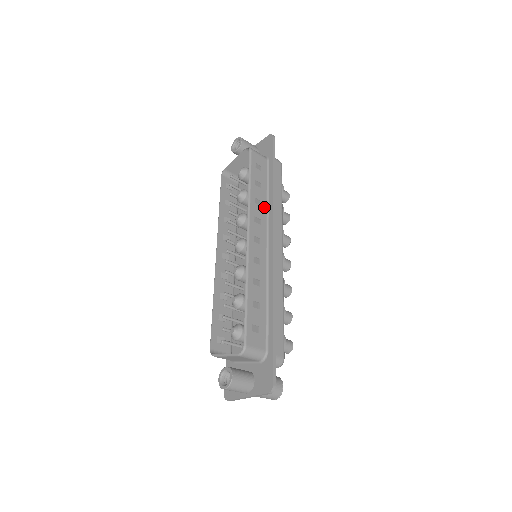
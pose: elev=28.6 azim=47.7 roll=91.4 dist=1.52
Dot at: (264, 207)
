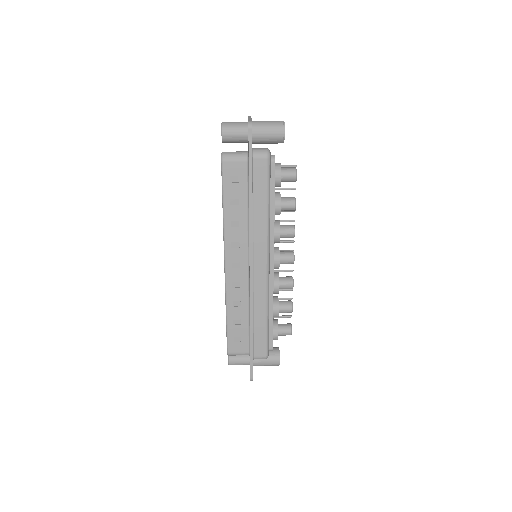
Dot at: (244, 226)
